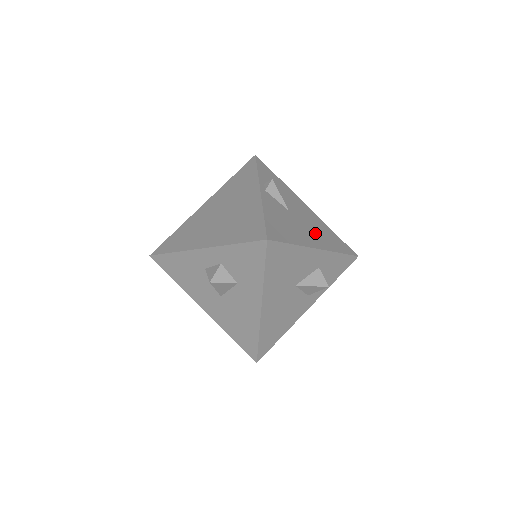
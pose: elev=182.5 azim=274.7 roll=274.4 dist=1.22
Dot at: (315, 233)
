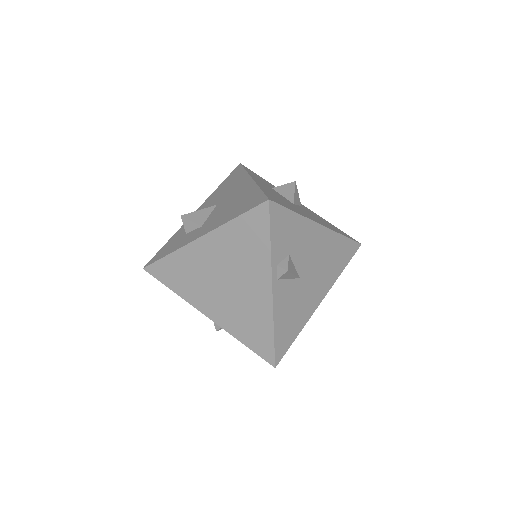
Dot at: (322, 277)
